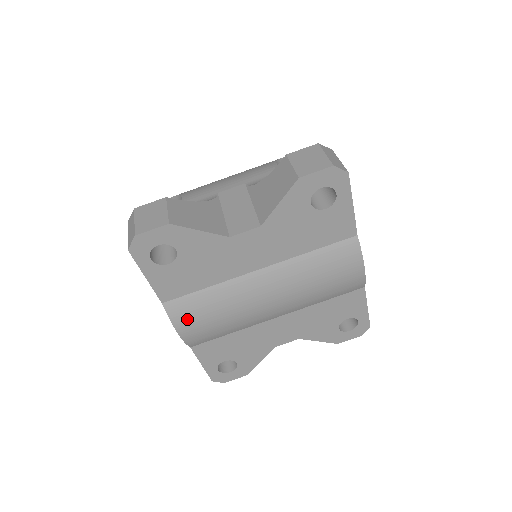
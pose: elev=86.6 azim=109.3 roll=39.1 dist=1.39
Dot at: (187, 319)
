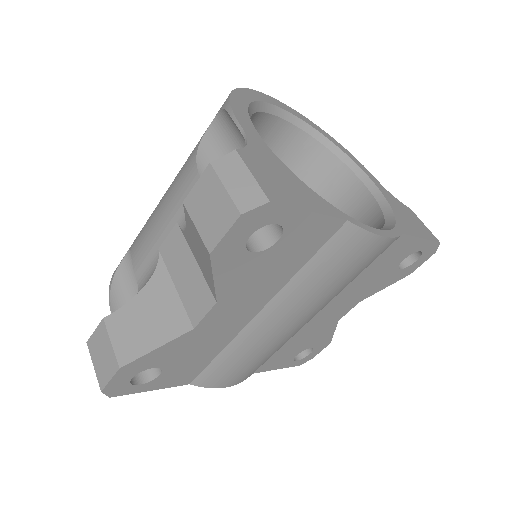
Dot at: (224, 379)
